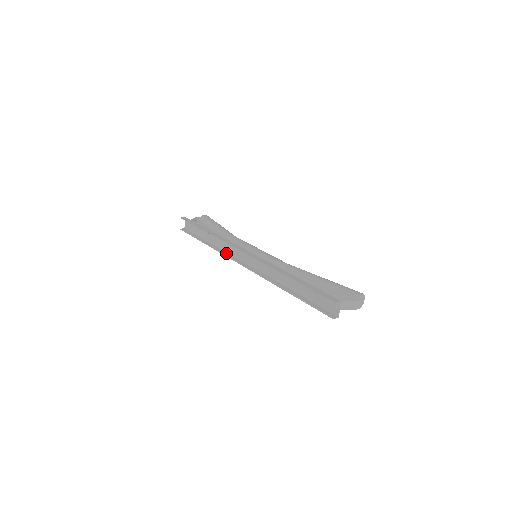
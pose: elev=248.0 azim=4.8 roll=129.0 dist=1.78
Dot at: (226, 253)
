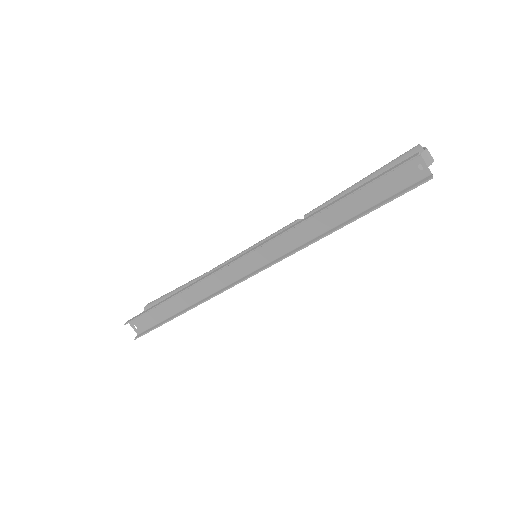
Dot at: (218, 291)
